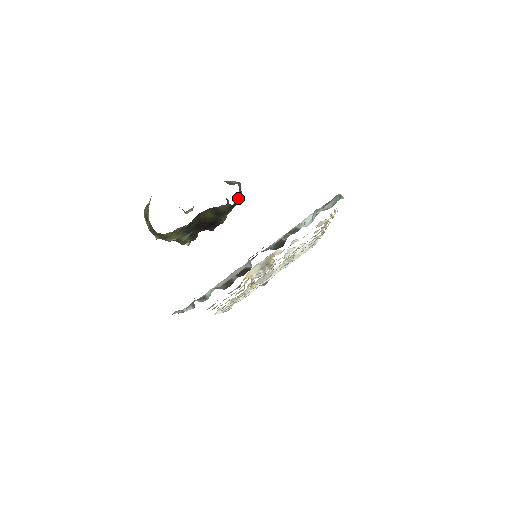
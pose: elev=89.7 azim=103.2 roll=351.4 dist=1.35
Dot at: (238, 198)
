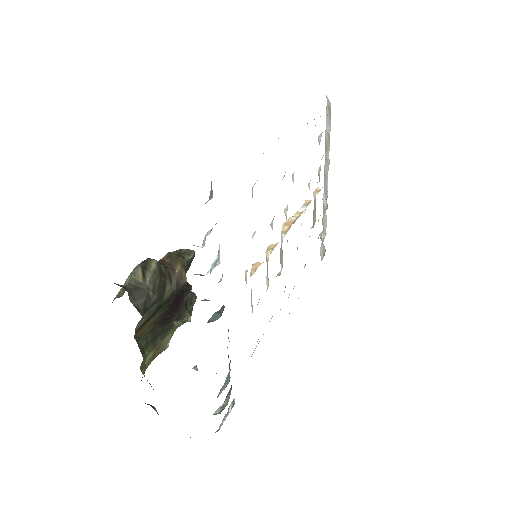
Dot at: (149, 286)
